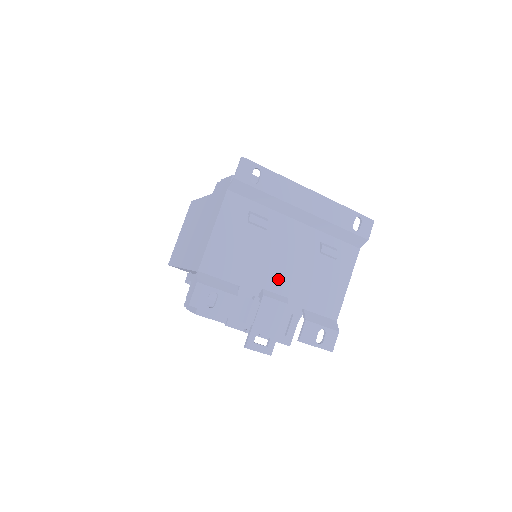
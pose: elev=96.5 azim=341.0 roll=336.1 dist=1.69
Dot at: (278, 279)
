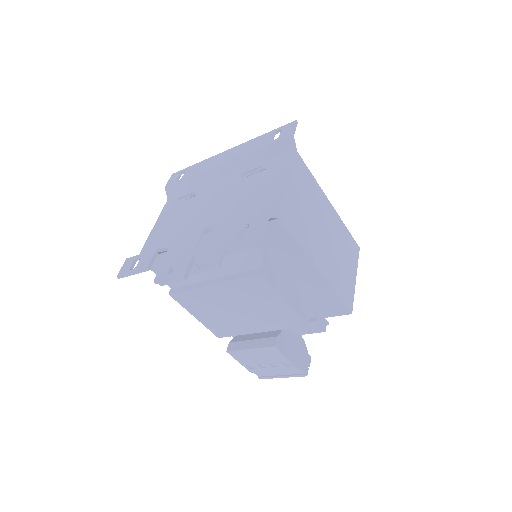
Dot at: (206, 223)
